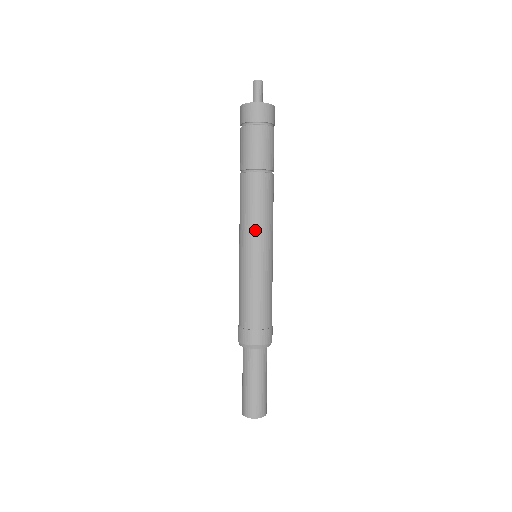
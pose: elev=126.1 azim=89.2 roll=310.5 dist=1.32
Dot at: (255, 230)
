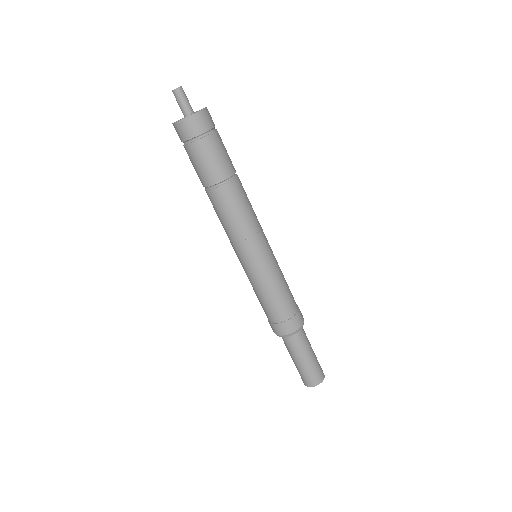
Dot at: (248, 237)
